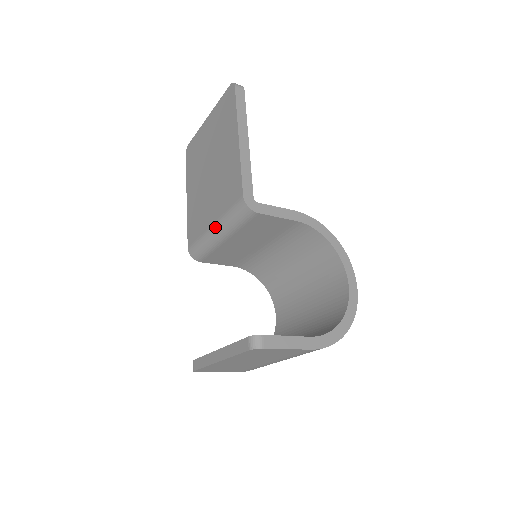
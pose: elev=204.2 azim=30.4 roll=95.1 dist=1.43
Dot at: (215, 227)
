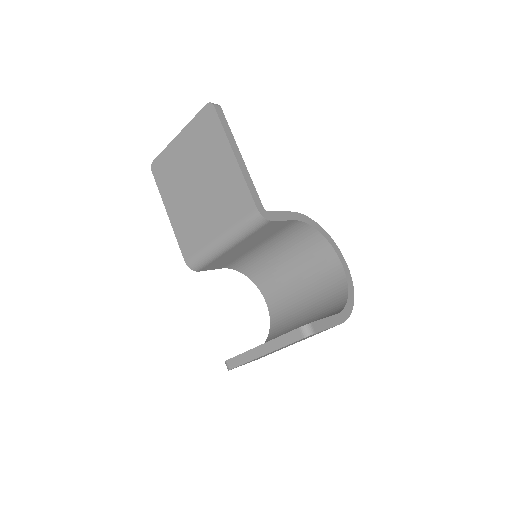
Dot at: (222, 238)
